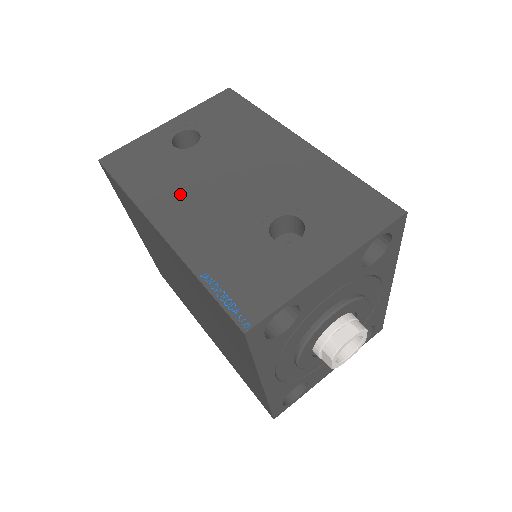
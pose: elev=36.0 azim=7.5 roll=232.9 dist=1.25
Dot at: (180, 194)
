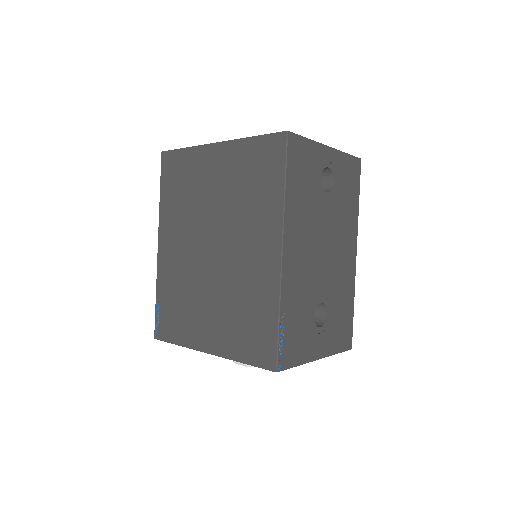
Dot at: (304, 231)
